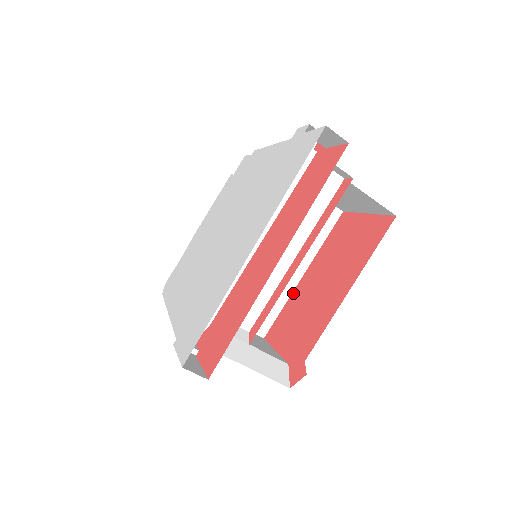
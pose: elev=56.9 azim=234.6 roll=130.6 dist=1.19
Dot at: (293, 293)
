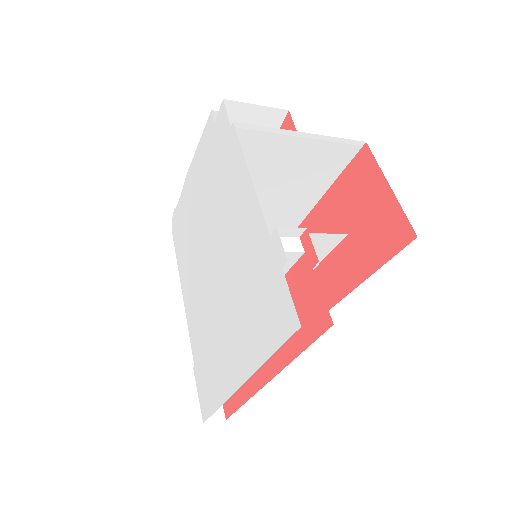
Dot at: (308, 218)
